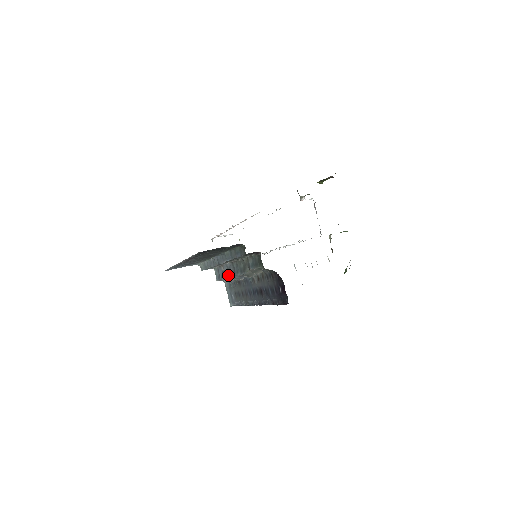
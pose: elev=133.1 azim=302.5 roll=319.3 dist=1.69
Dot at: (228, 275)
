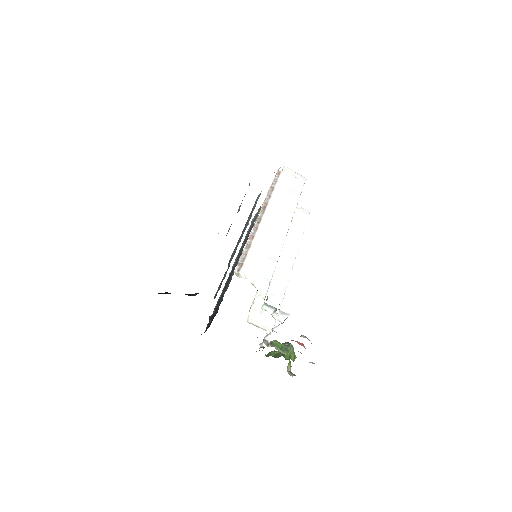
Dot at: (245, 225)
